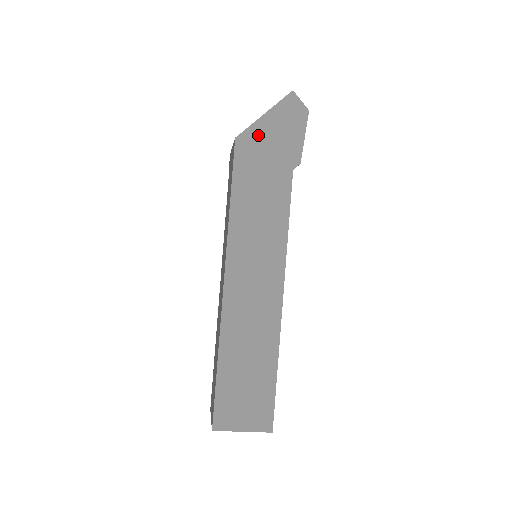
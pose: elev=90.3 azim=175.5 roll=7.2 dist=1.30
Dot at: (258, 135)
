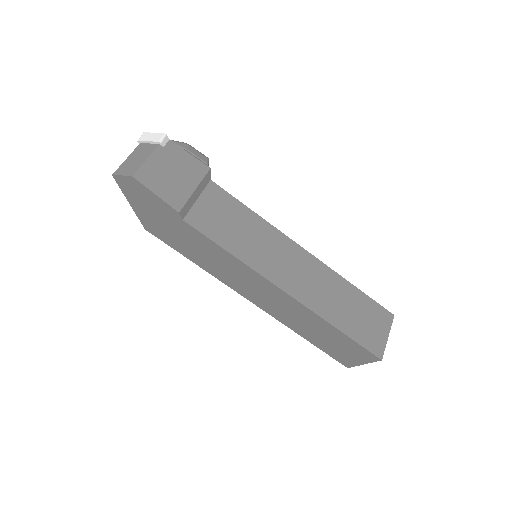
Dot at: (146, 218)
